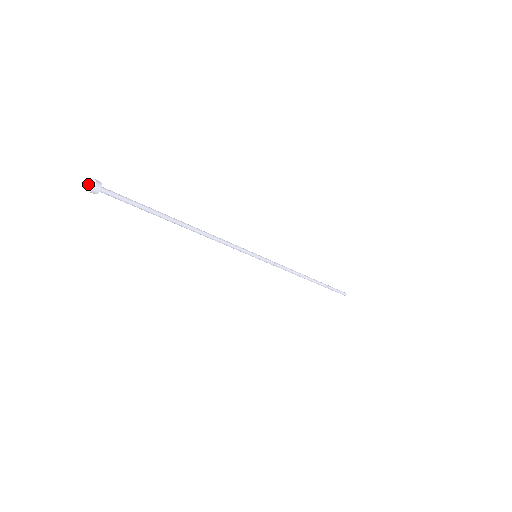
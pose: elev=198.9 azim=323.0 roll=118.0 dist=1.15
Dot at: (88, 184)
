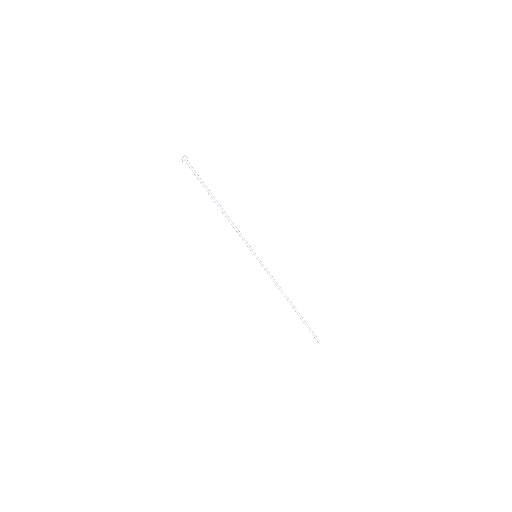
Dot at: occluded
